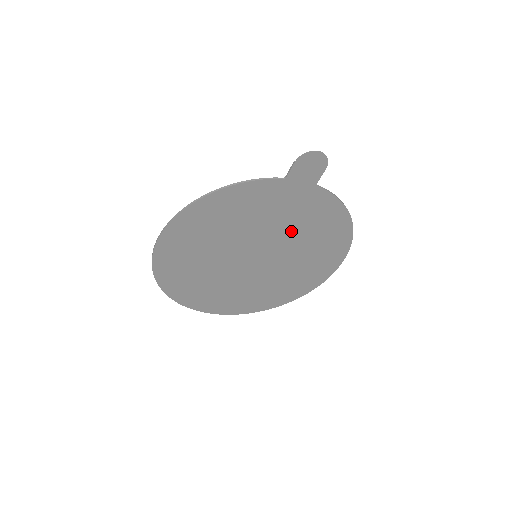
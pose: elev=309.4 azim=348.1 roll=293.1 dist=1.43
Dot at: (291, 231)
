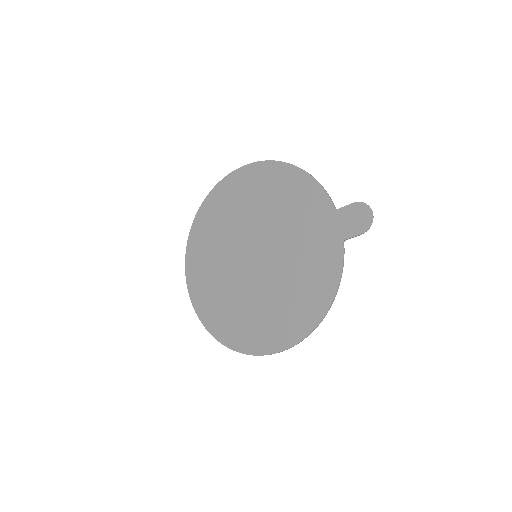
Dot at: (292, 263)
